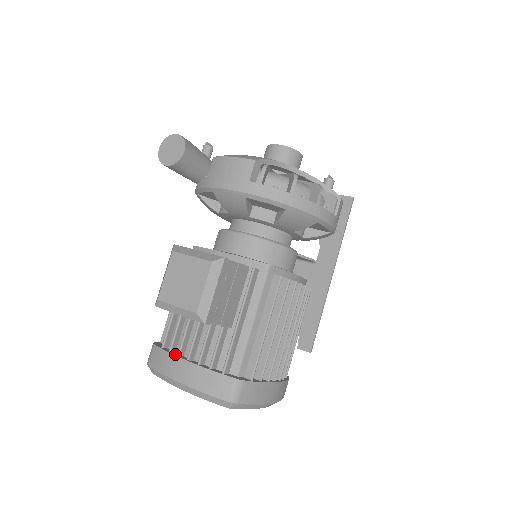
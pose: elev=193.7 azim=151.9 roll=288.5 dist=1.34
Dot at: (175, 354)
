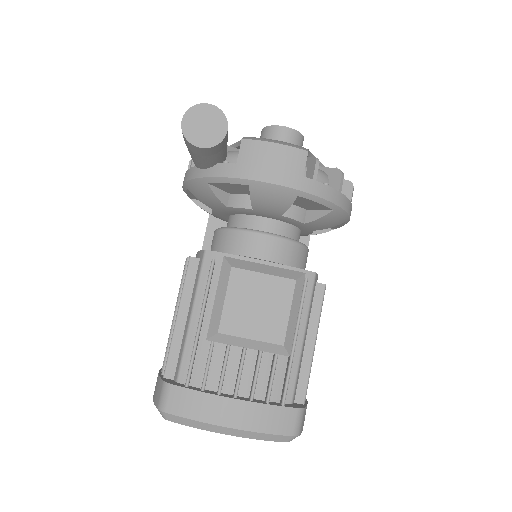
Dot at: (213, 393)
